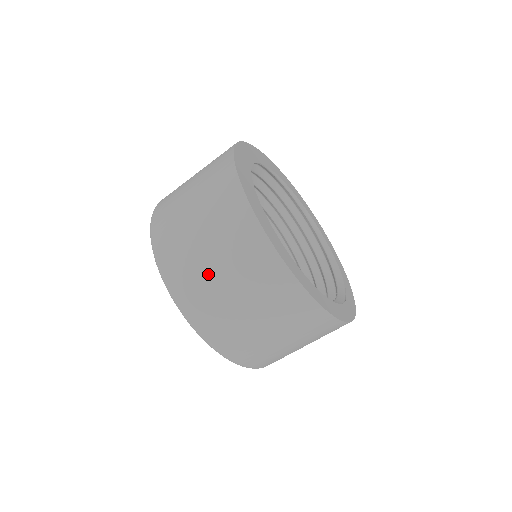
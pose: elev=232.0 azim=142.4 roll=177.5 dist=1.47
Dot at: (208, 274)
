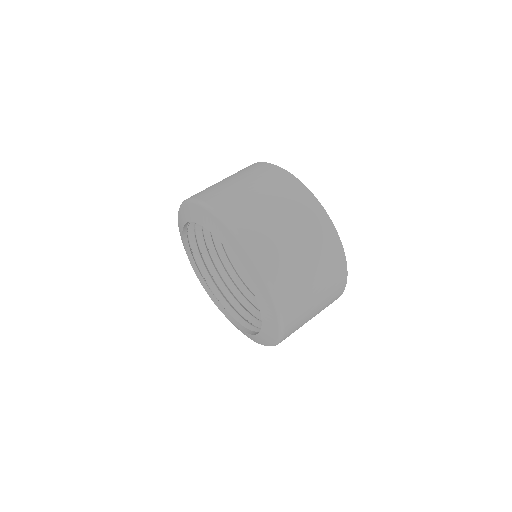
Dot at: (239, 190)
